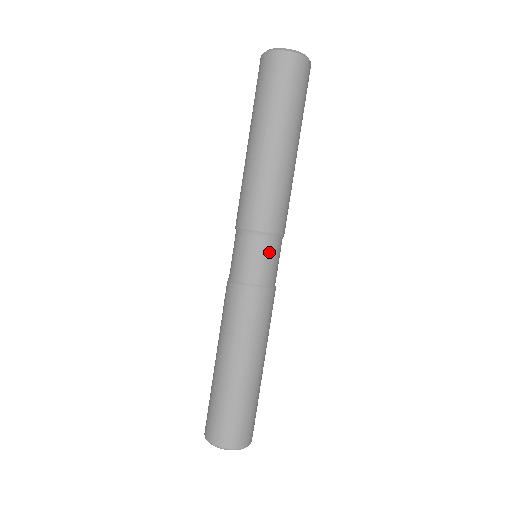
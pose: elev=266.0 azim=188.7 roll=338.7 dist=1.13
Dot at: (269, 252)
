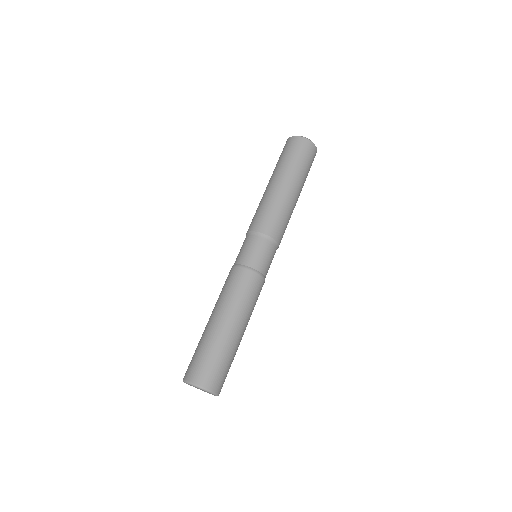
Dot at: (271, 253)
